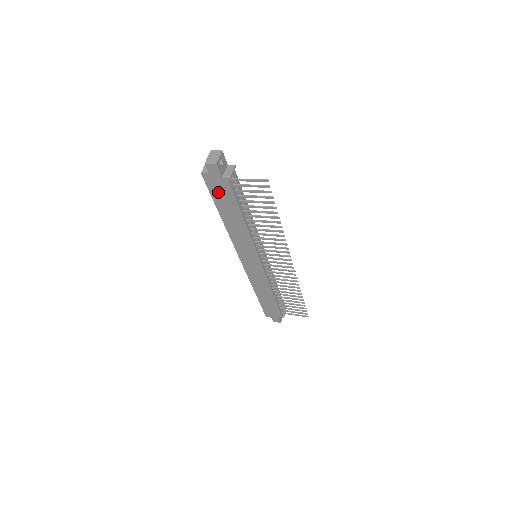
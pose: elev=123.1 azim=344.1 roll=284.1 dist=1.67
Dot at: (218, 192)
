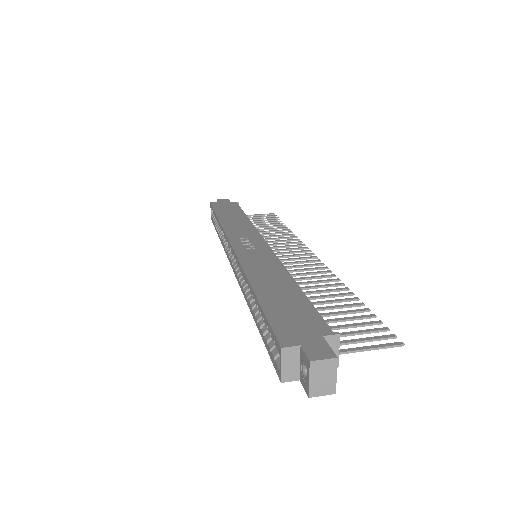
Dot at: occluded
